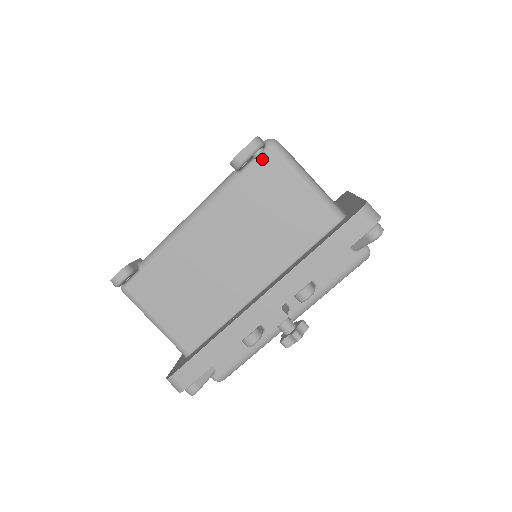
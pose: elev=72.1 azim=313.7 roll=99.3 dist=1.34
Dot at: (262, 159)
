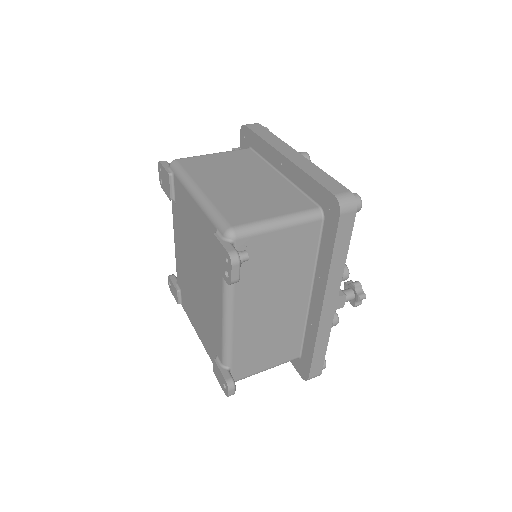
Dot at: (247, 260)
